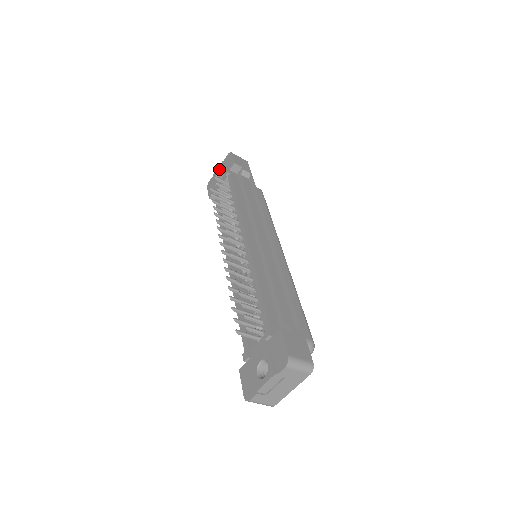
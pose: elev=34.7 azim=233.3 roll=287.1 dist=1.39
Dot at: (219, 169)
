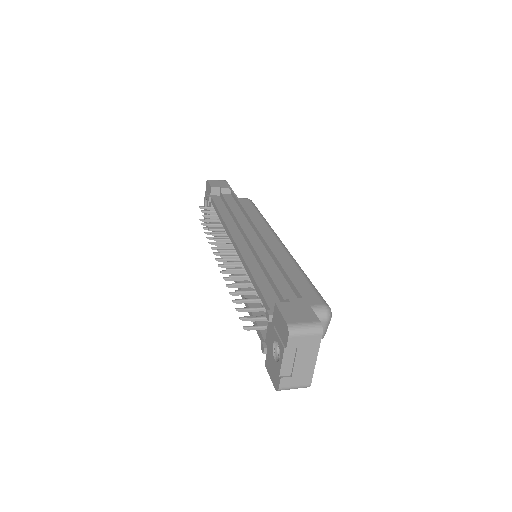
Dot at: (205, 200)
